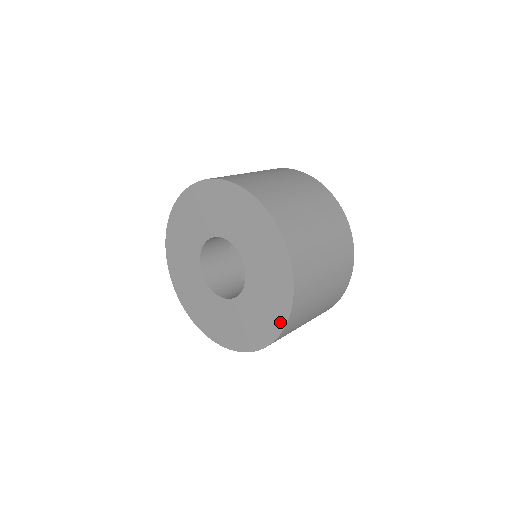
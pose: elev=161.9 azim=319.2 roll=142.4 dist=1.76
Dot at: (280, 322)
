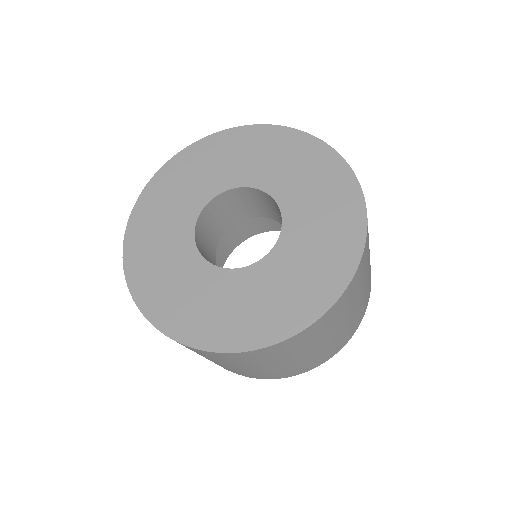
Dot at: (353, 195)
